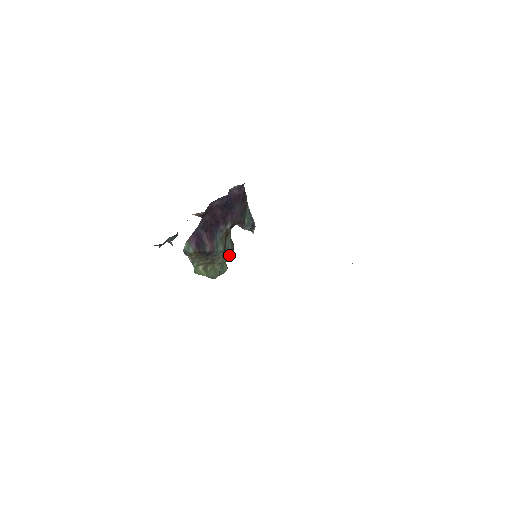
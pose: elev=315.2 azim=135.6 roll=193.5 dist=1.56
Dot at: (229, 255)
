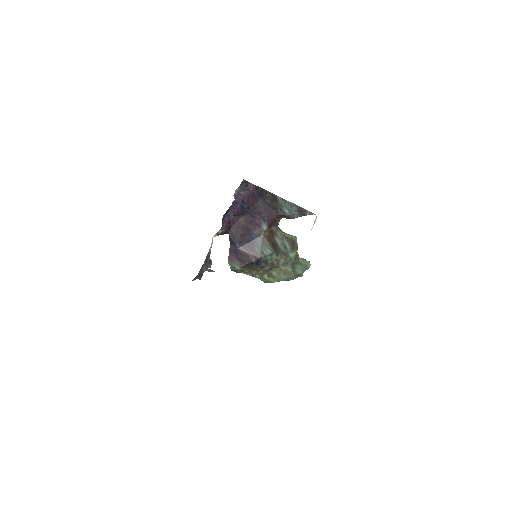
Dot at: (291, 251)
